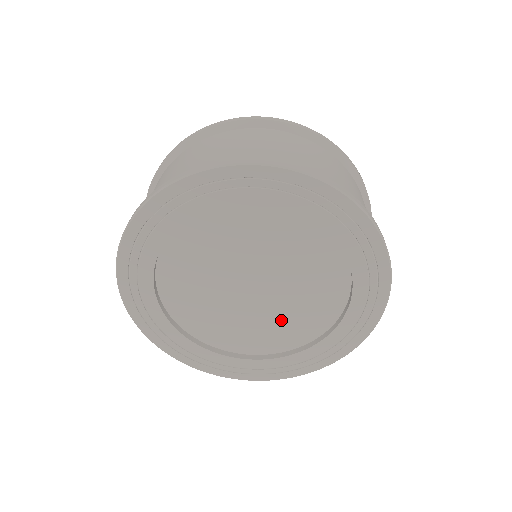
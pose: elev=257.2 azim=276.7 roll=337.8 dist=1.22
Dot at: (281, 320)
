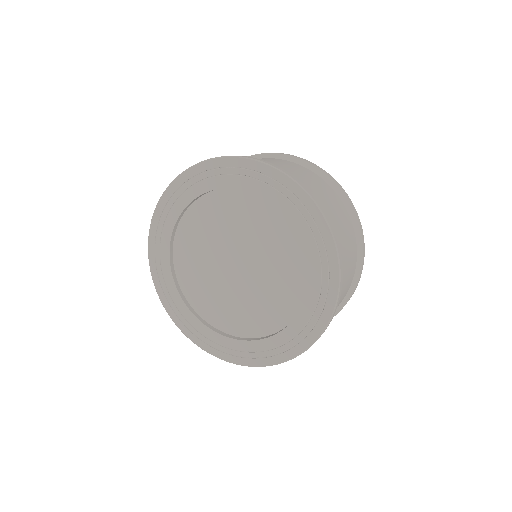
Dot at: (230, 303)
